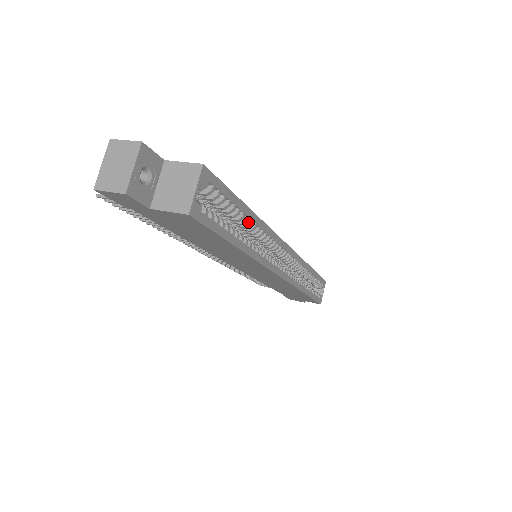
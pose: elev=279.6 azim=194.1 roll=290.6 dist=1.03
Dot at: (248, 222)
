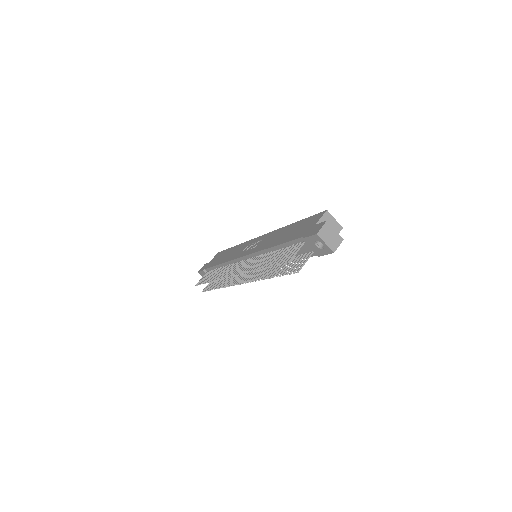
Dot at: occluded
